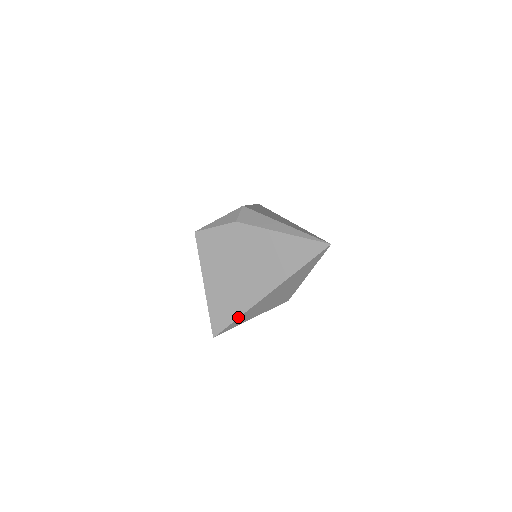
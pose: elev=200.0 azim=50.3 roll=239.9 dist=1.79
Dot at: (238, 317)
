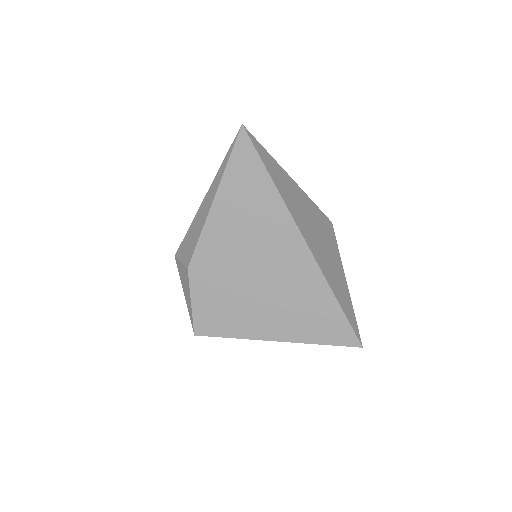
Dot at: (335, 300)
